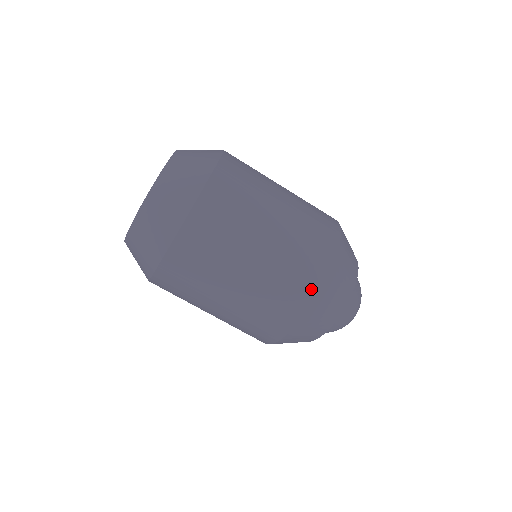
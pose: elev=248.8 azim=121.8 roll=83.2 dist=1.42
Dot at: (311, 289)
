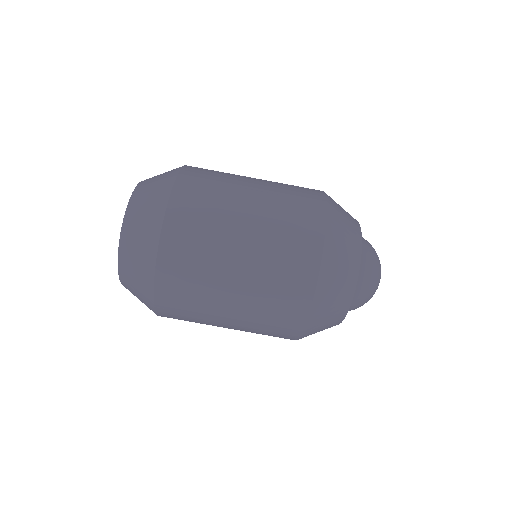
Dot at: (315, 234)
